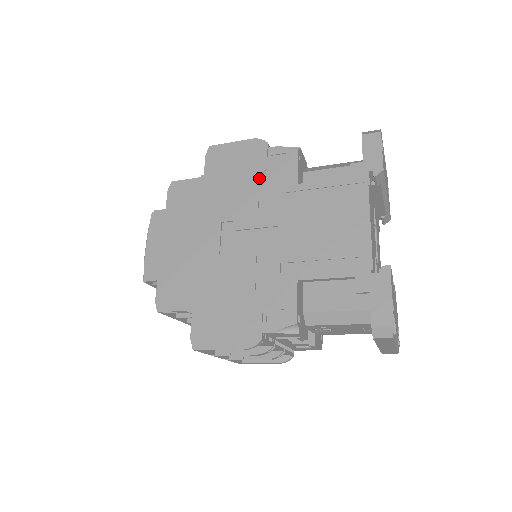
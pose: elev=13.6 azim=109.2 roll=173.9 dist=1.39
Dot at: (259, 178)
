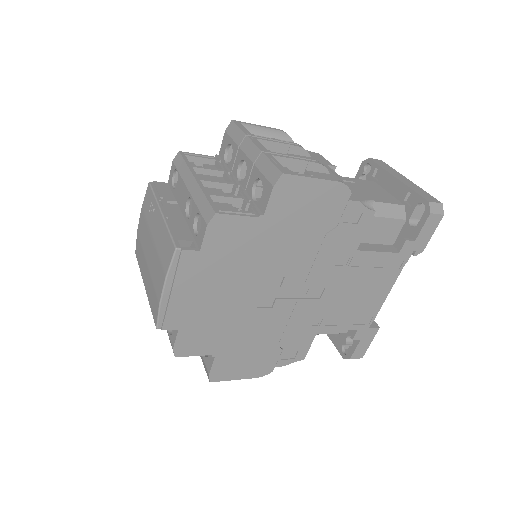
Dot at: (325, 235)
